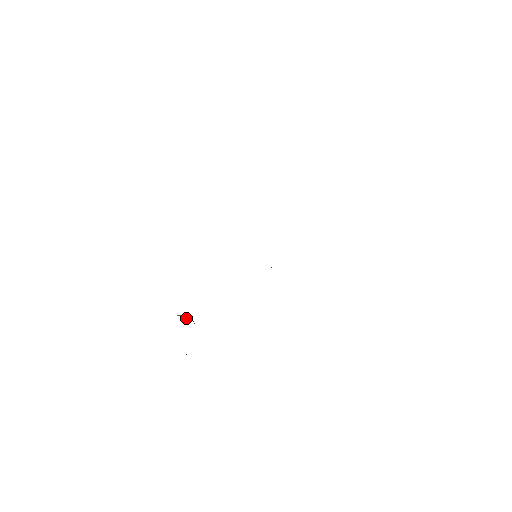
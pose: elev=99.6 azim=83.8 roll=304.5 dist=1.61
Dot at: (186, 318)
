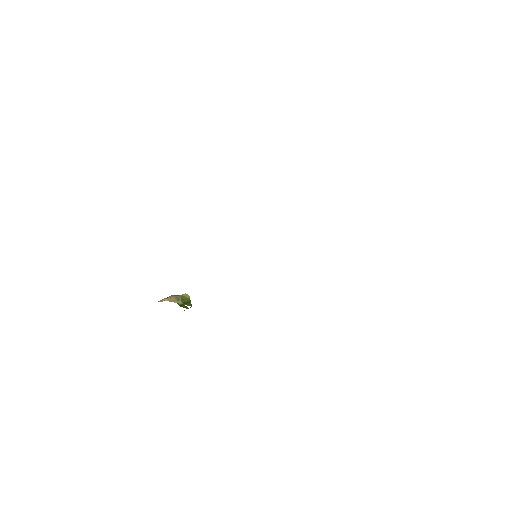
Dot at: (185, 295)
